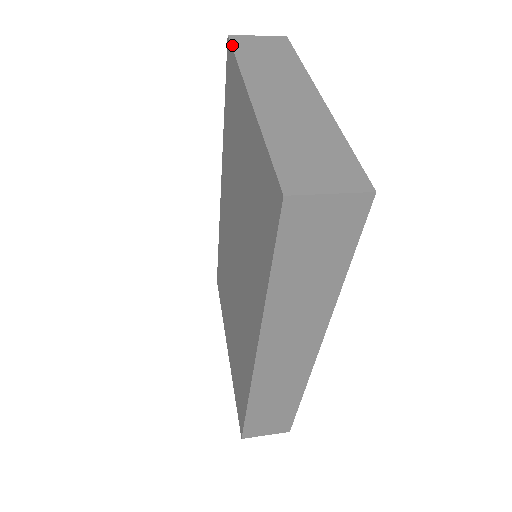
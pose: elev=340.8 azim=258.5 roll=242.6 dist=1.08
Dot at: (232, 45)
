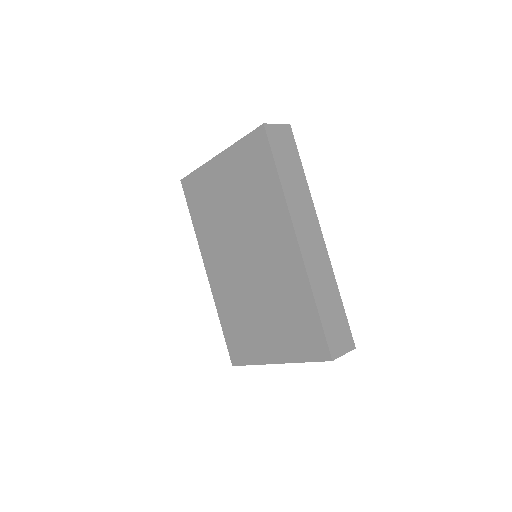
Dot at: (187, 175)
